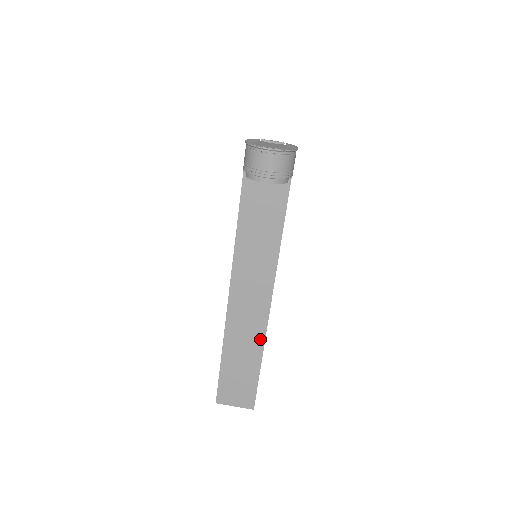
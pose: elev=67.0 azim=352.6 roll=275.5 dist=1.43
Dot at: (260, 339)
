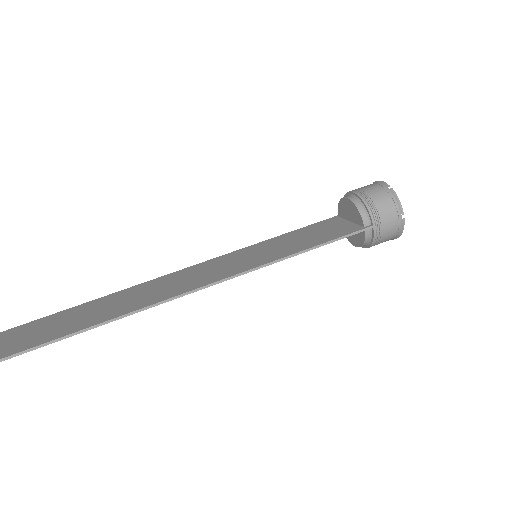
Dot at: (130, 309)
